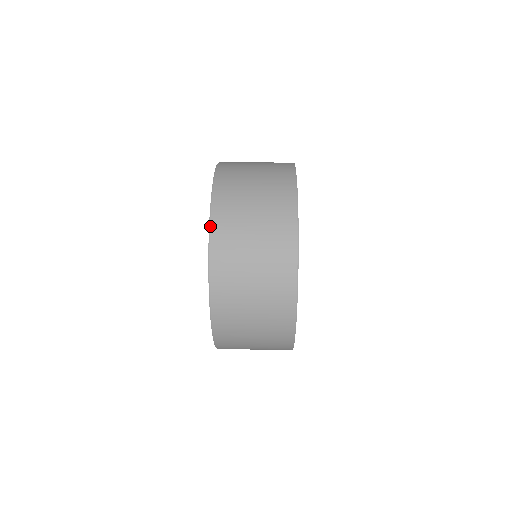
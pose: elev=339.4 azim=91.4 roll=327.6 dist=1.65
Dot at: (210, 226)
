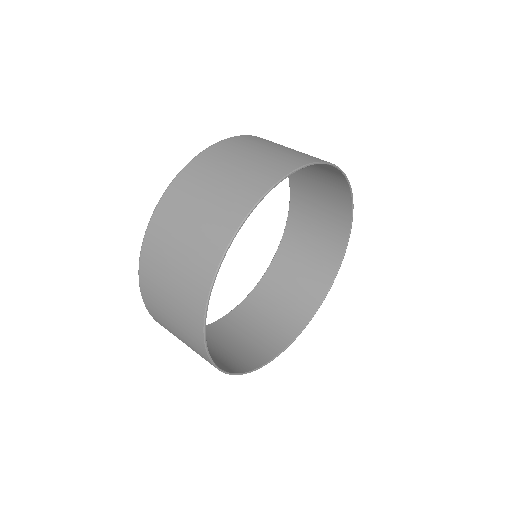
Dot at: (155, 320)
